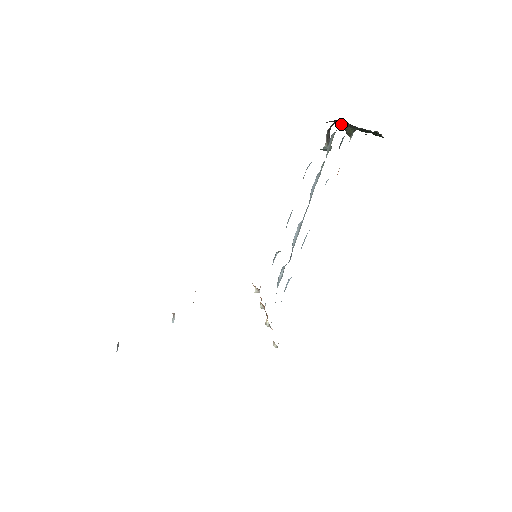
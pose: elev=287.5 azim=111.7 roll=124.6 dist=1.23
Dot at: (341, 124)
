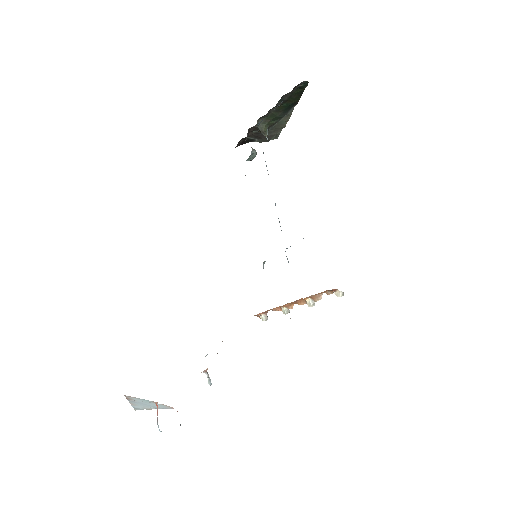
Dot at: (257, 123)
